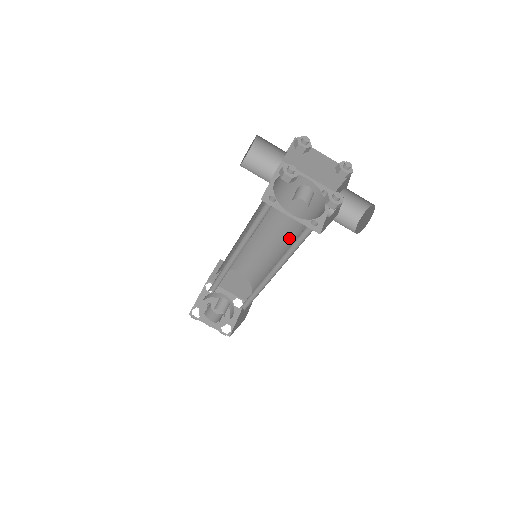
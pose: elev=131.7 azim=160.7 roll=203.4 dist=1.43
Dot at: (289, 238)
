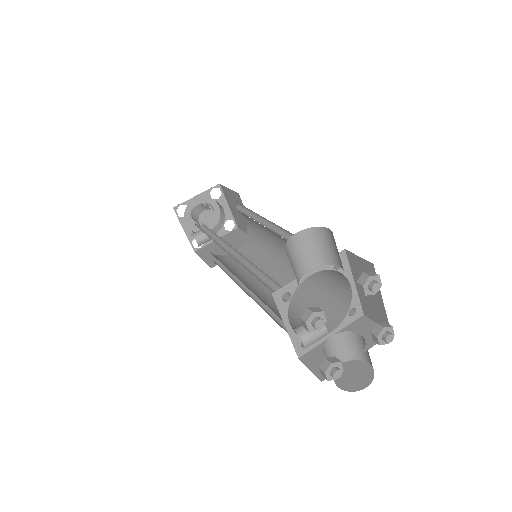
Dot at: occluded
